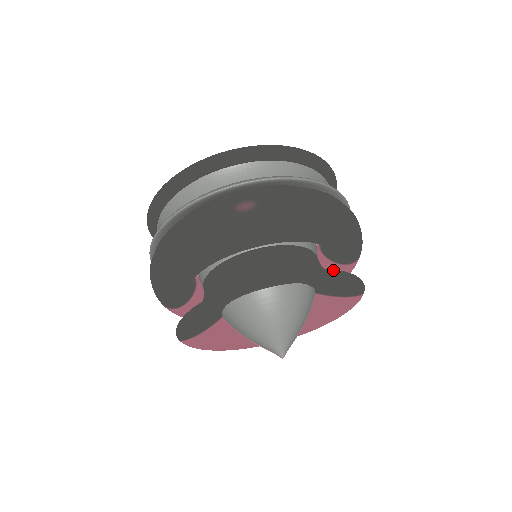
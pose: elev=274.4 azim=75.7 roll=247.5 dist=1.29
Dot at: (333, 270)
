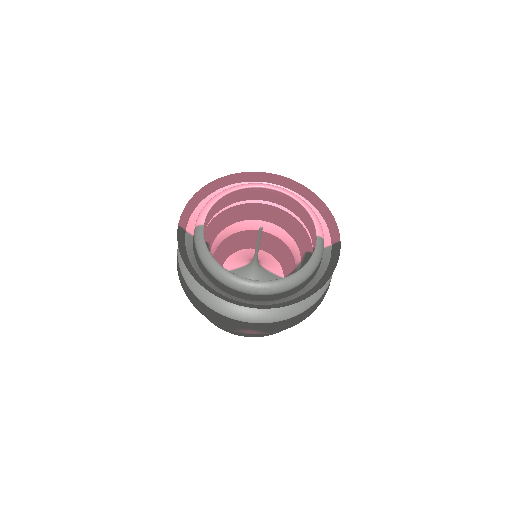
Dot at: occluded
